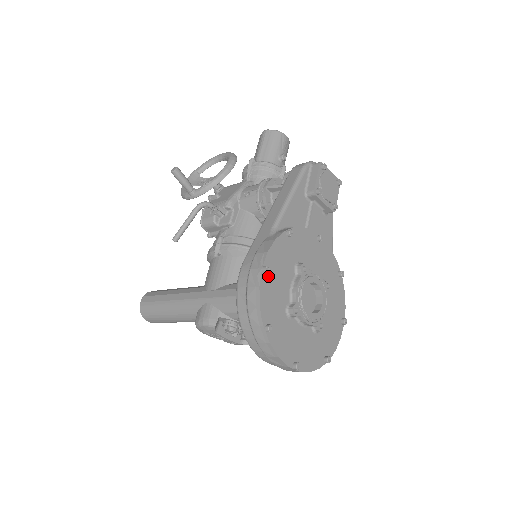
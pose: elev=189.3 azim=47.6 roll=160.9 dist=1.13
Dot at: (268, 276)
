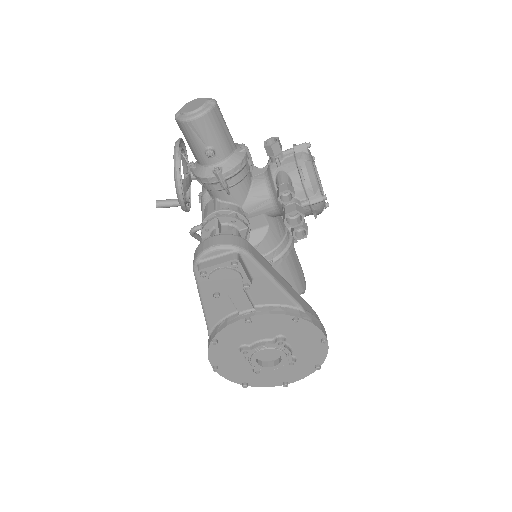
Dot at: (221, 368)
